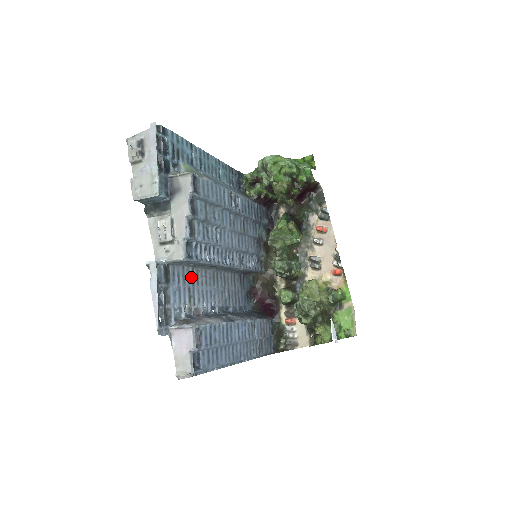
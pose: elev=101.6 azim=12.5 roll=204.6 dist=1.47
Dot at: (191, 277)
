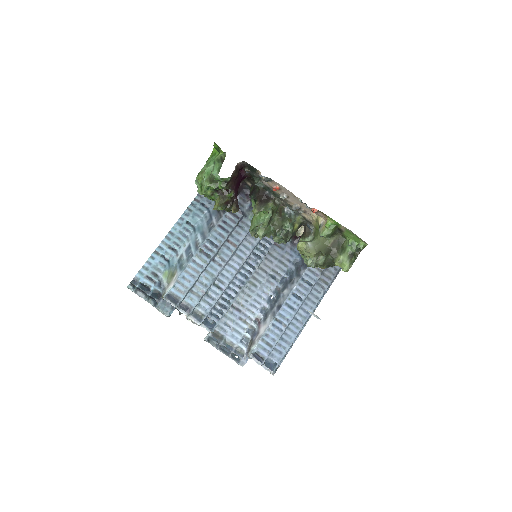
Dot at: (235, 311)
